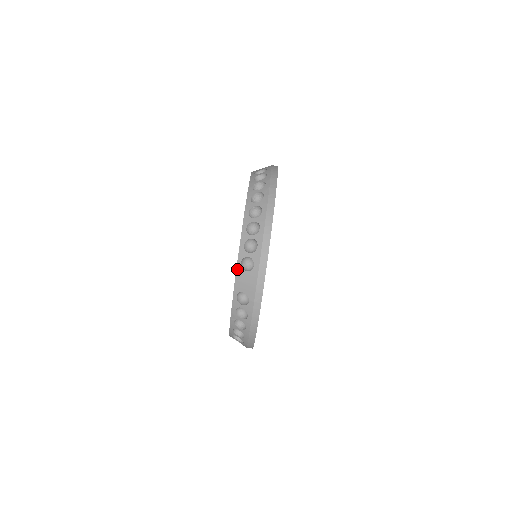
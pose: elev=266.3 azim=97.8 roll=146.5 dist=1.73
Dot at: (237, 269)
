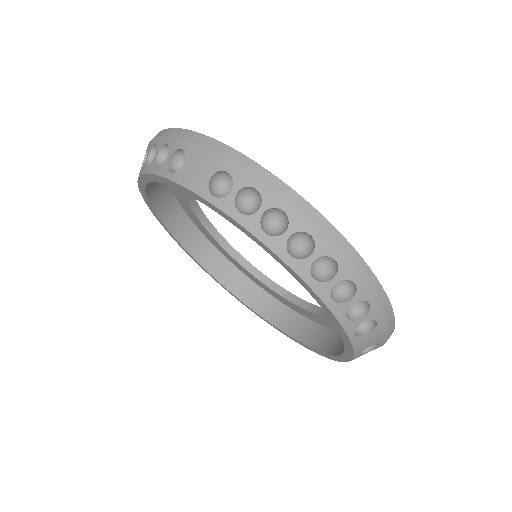
Dot at: (353, 342)
